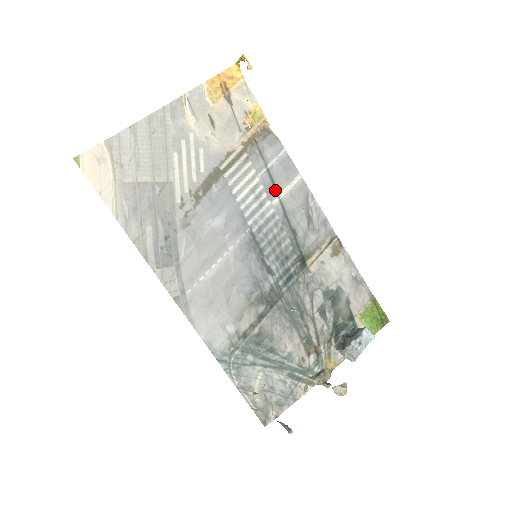
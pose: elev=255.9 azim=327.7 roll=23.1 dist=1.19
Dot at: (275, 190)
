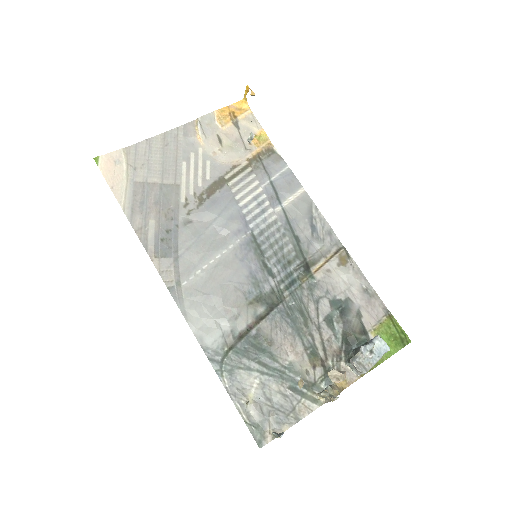
Dot at: (278, 199)
